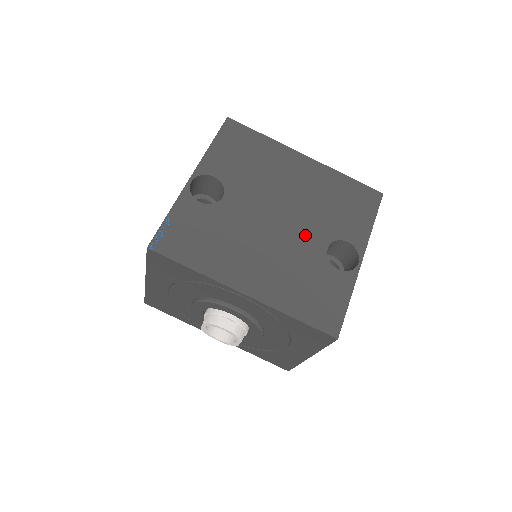
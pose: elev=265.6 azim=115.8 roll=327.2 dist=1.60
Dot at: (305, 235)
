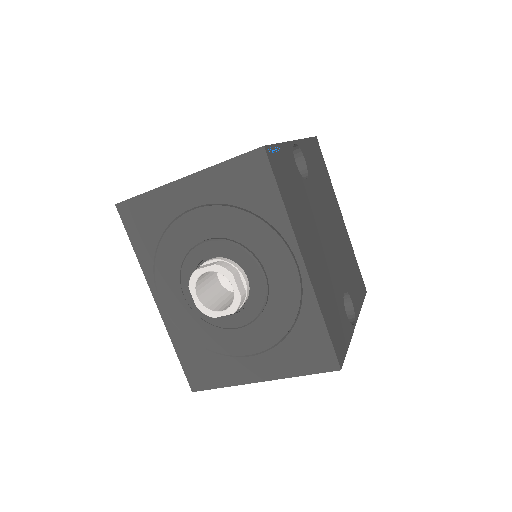
Dot at: (336, 267)
